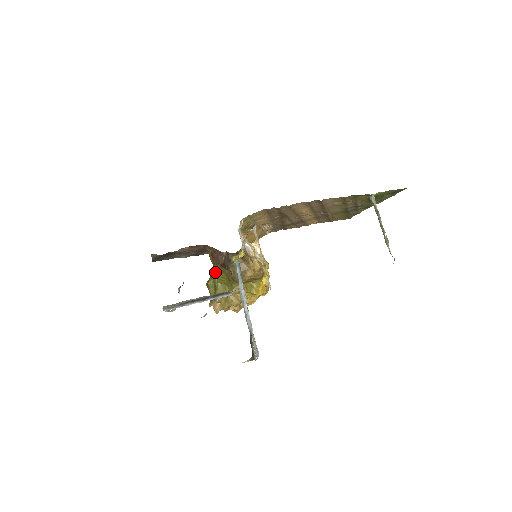
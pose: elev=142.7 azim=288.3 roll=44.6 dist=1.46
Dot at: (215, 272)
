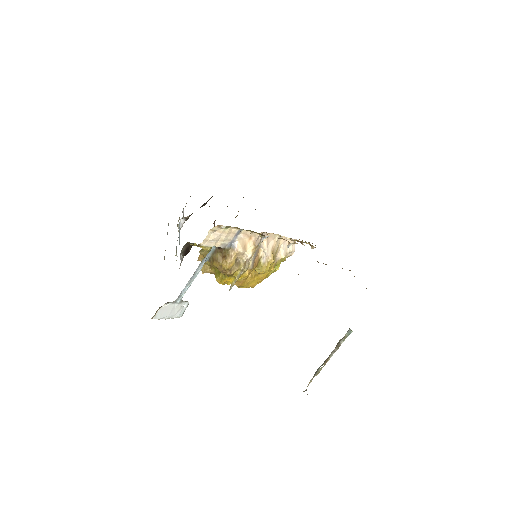
Dot at: occluded
